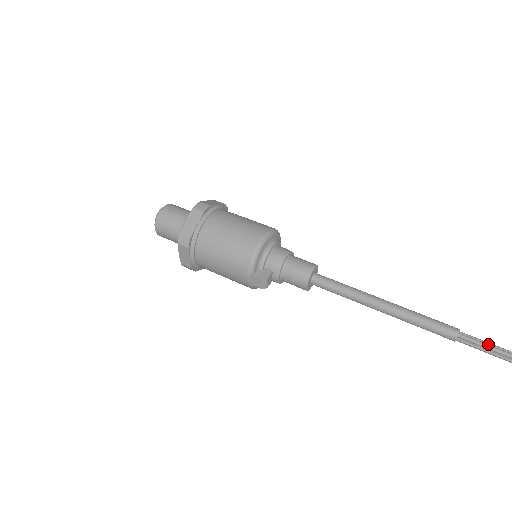
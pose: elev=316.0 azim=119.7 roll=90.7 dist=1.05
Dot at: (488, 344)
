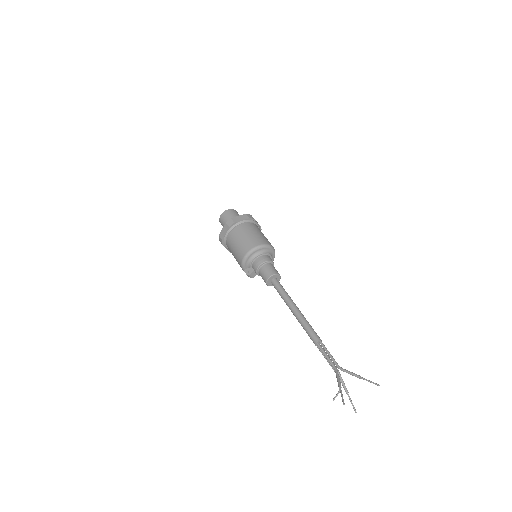
Dot at: (329, 355)
